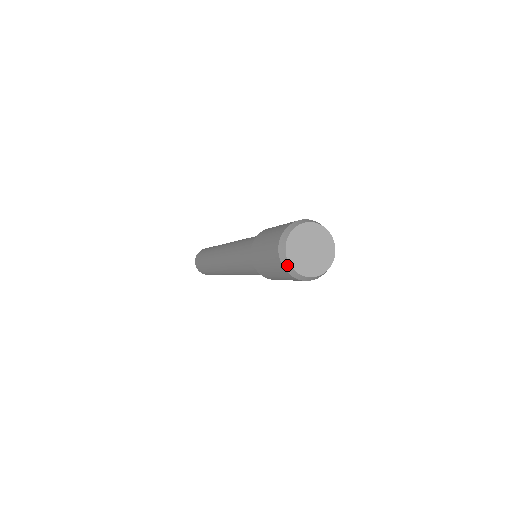
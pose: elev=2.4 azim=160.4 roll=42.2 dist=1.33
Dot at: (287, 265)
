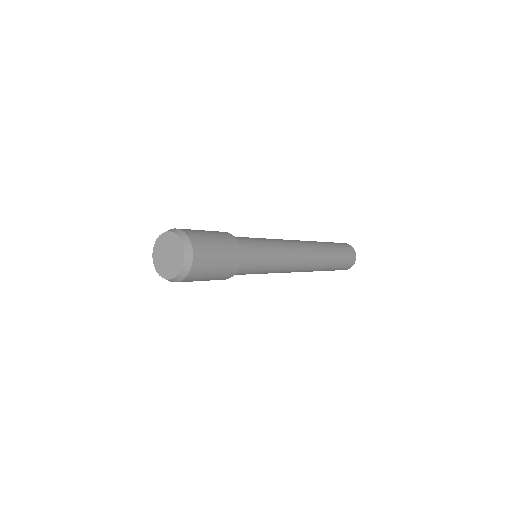
Dot at: (157, 269)
